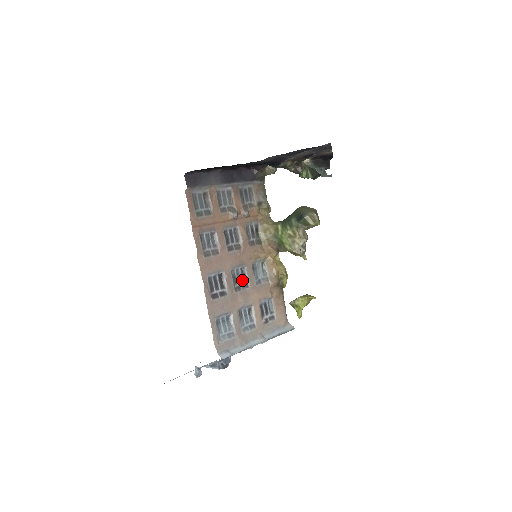
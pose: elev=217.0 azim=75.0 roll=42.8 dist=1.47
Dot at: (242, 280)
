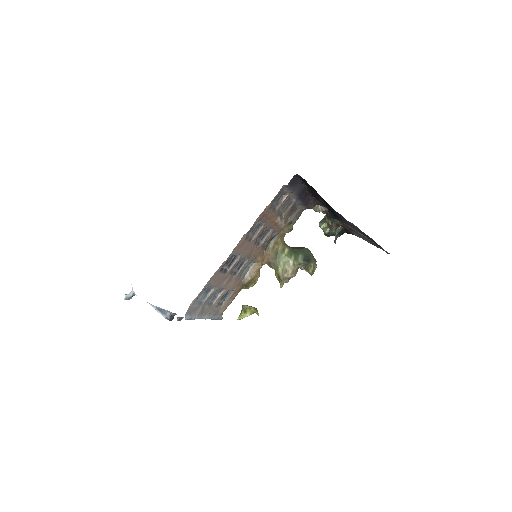
Dot at: (238, 268)
